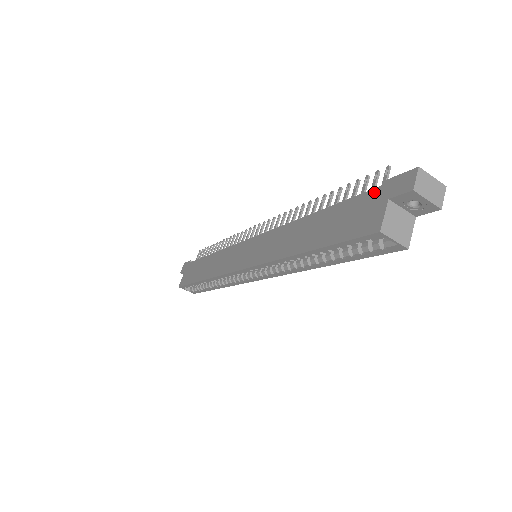
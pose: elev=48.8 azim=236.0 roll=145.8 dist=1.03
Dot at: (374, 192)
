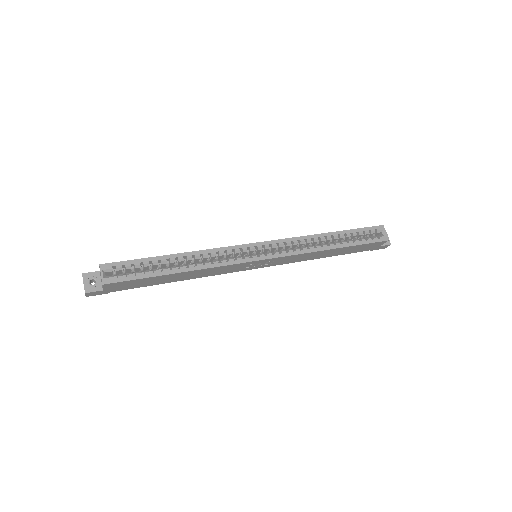
Dot at: occluded
